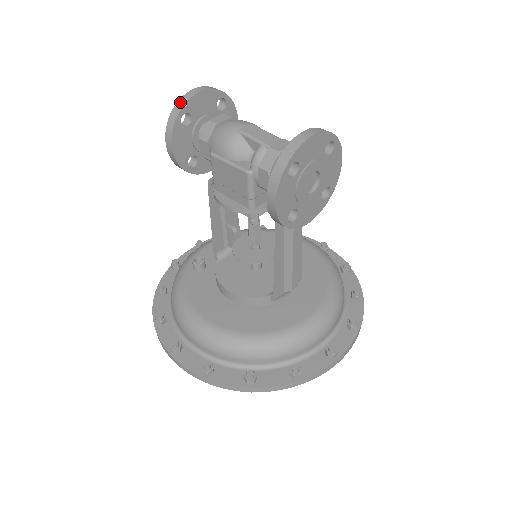
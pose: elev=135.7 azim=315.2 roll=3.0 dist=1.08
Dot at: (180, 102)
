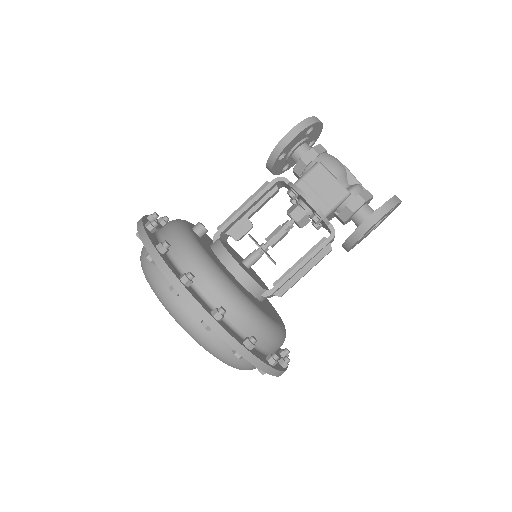
Dot at: (316, 118)
